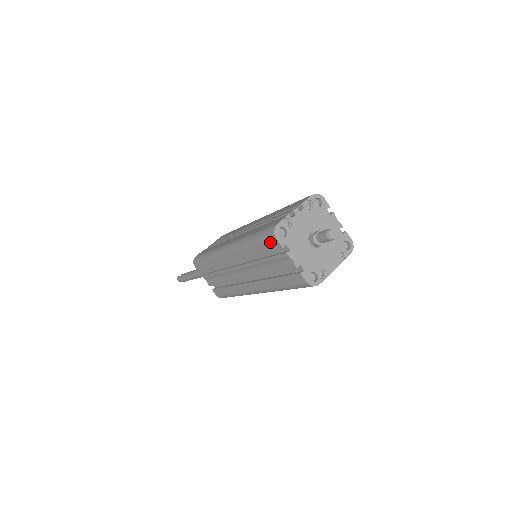
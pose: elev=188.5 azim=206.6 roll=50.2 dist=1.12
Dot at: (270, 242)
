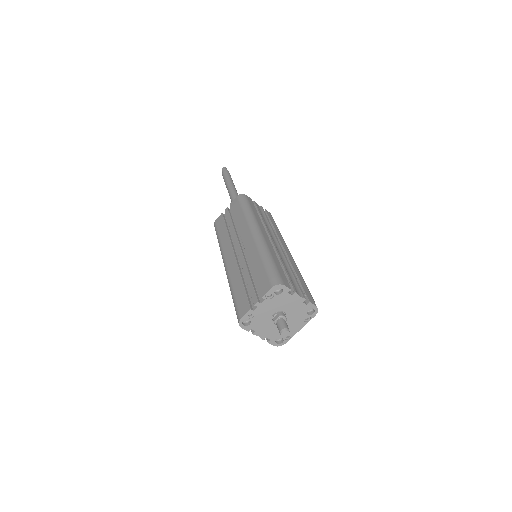
Dot at: occluded
